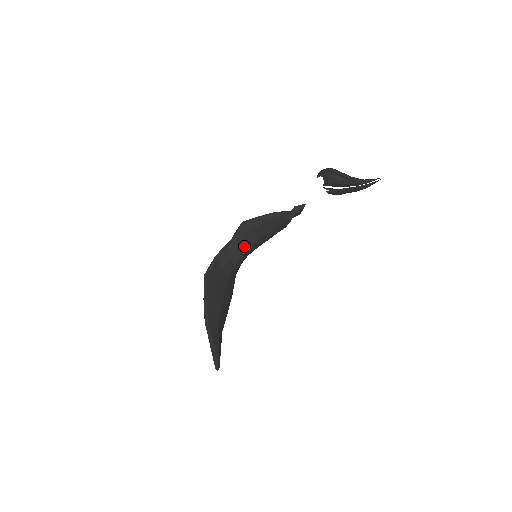
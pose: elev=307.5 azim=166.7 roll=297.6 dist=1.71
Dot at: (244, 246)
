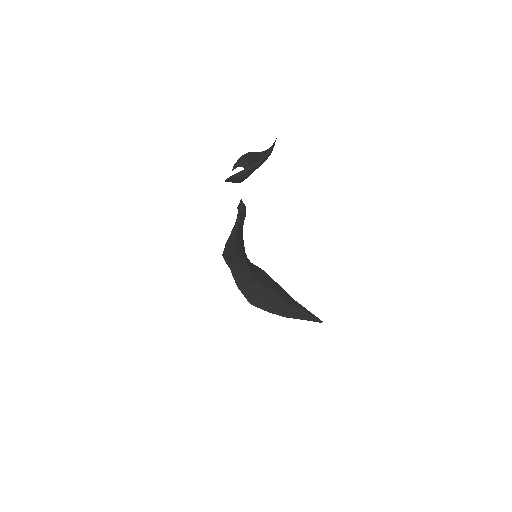
Dot at: (241, 260)
